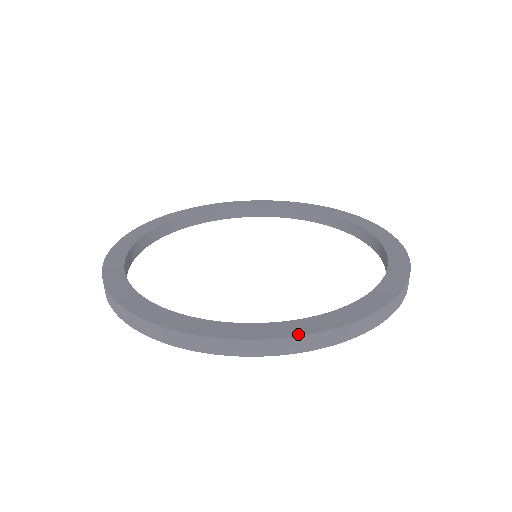
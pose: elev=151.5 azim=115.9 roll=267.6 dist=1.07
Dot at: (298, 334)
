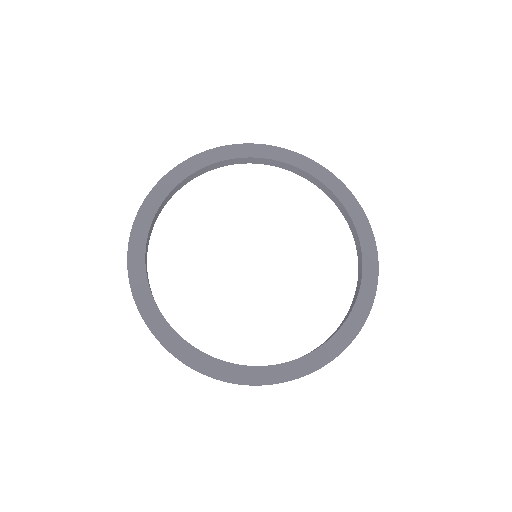
Dot at: (168, 348)
